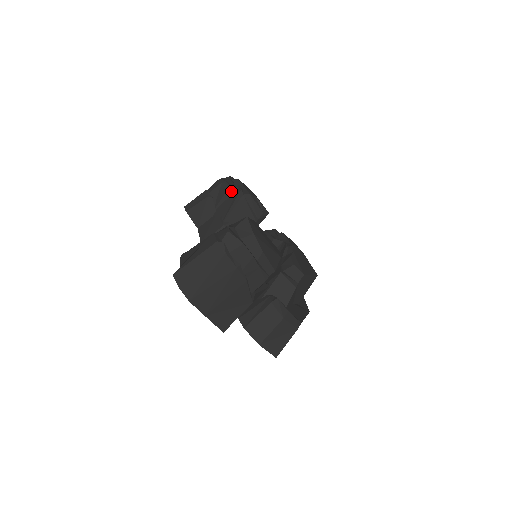
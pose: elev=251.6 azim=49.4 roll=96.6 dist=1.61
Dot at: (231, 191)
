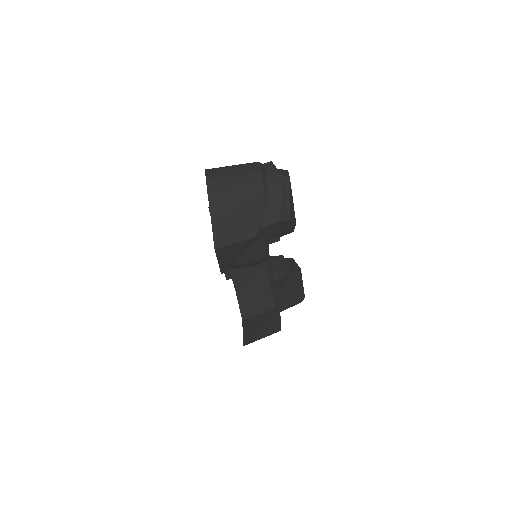
Dot at: occluded
